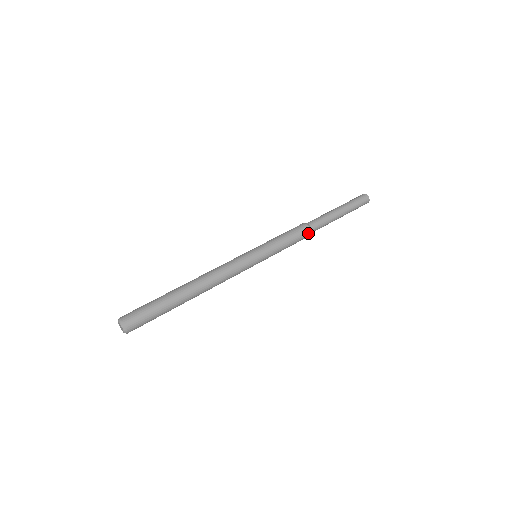
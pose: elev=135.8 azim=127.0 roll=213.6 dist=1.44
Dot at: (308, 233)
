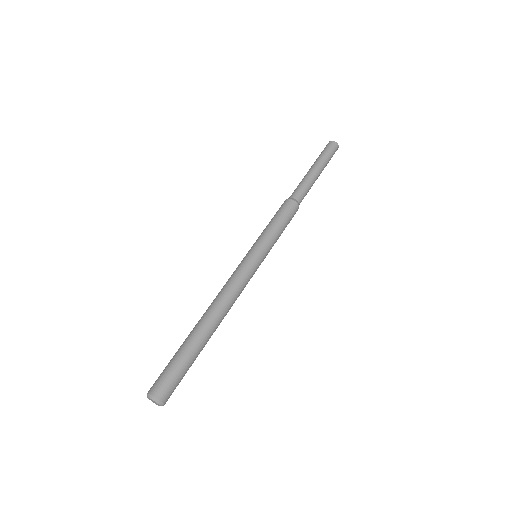
Dot at: (296, 207)
